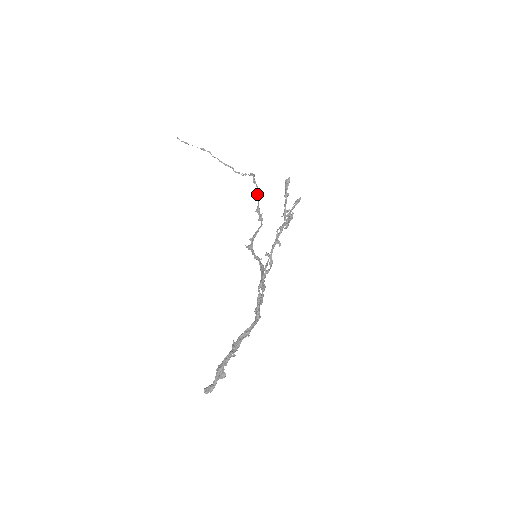
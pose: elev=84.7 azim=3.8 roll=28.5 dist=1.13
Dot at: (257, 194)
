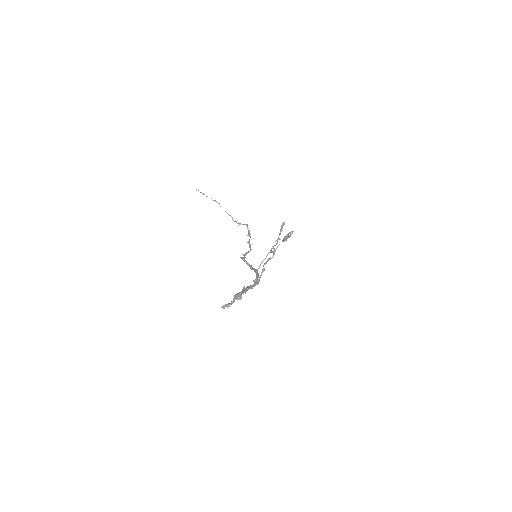
Dot at: (249, 234)
